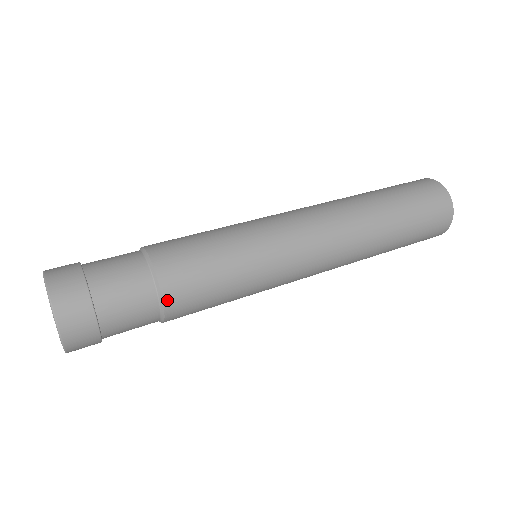
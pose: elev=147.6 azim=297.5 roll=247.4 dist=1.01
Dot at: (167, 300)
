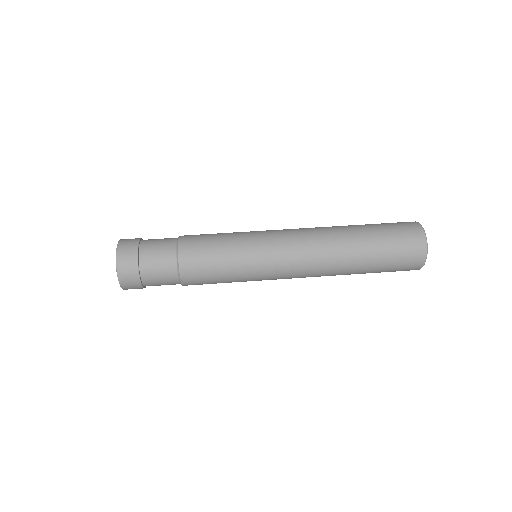
Dot at: (183, 279)
